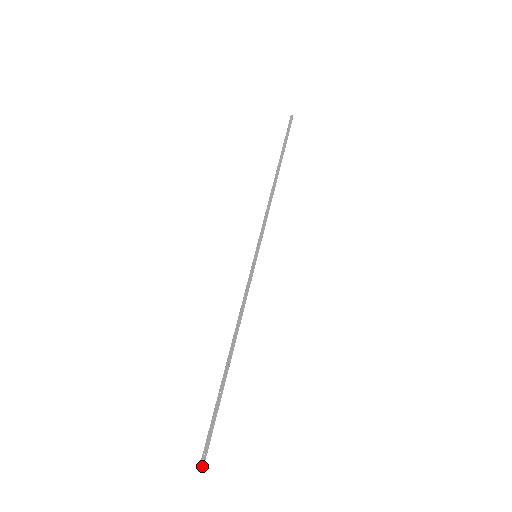
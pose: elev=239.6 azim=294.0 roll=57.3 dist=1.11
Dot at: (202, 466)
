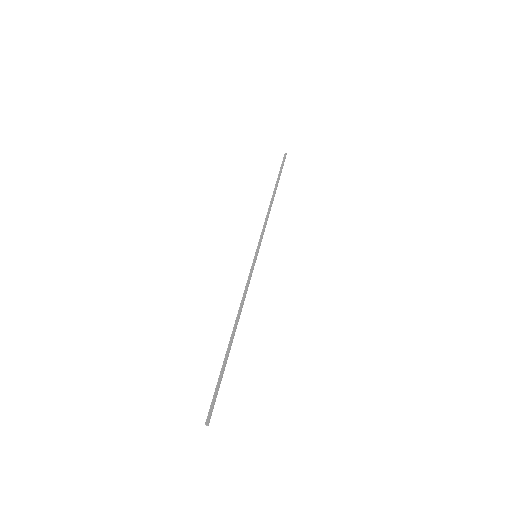
Dot at: occluded
